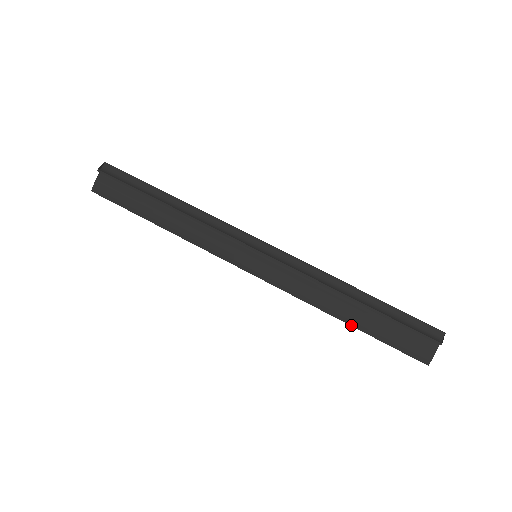
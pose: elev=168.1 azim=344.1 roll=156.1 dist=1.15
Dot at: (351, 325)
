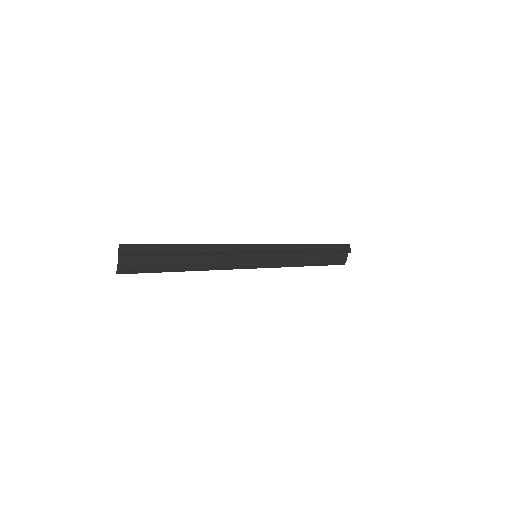
Dot at: occluded
